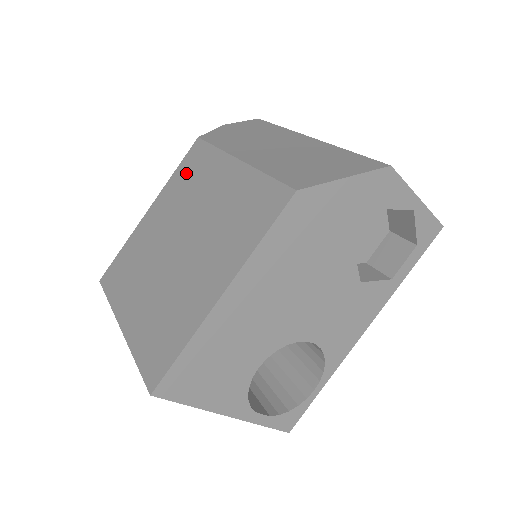
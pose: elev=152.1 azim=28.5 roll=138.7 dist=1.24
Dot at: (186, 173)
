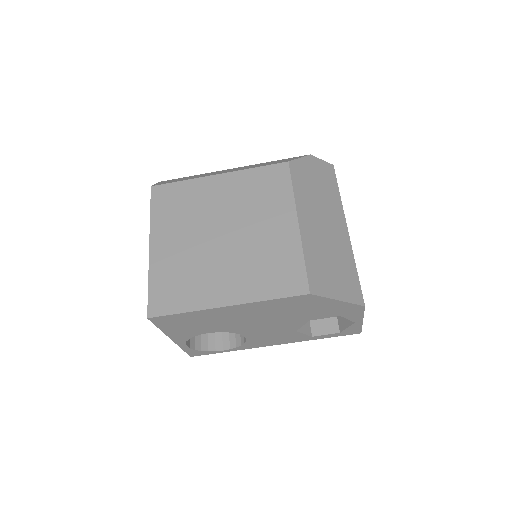
Dot at: (262, 182)
